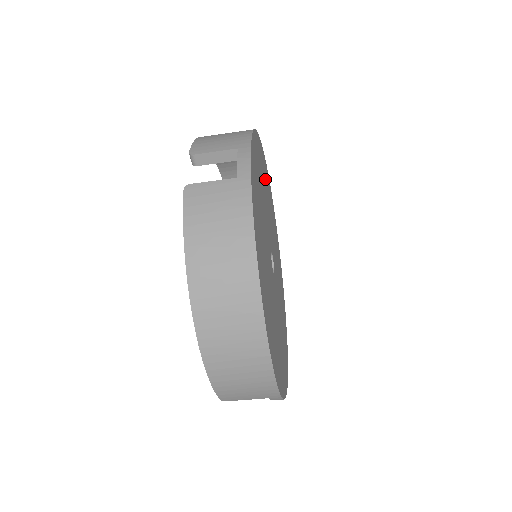
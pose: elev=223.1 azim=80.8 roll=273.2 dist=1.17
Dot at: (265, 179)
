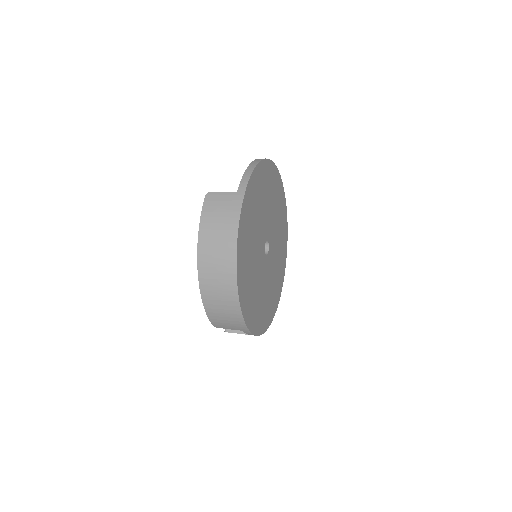
Dot at: (246, 253)
